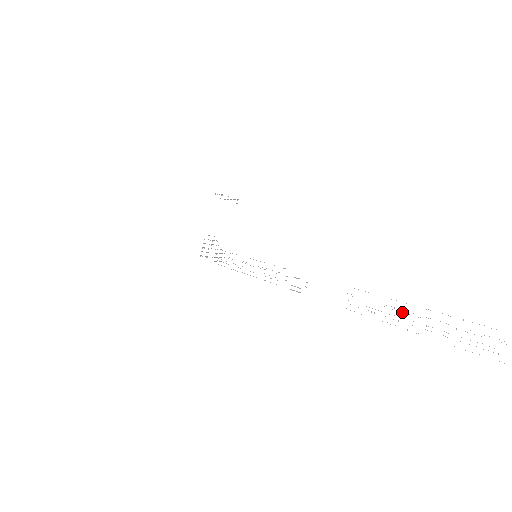
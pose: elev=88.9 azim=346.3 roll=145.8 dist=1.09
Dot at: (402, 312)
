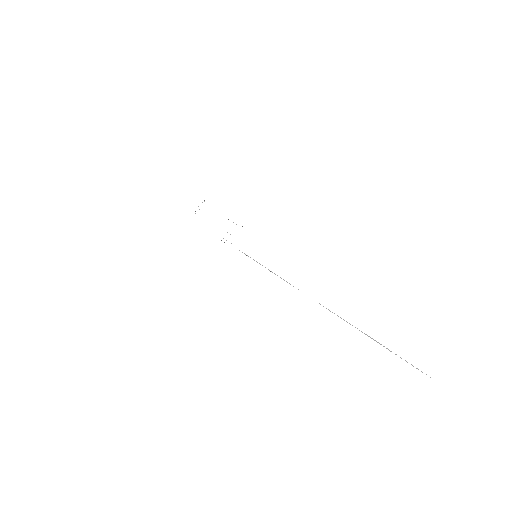
Dot at: occluded
